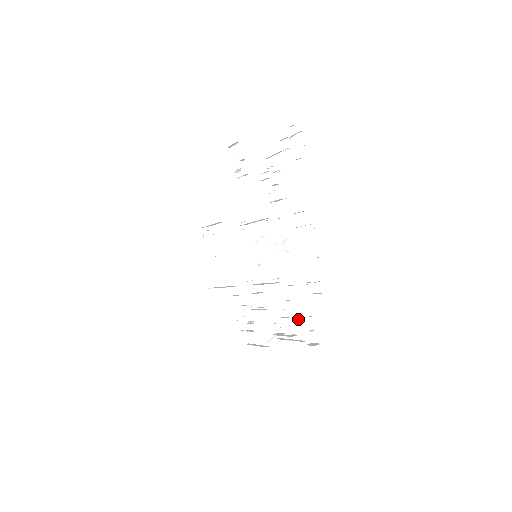
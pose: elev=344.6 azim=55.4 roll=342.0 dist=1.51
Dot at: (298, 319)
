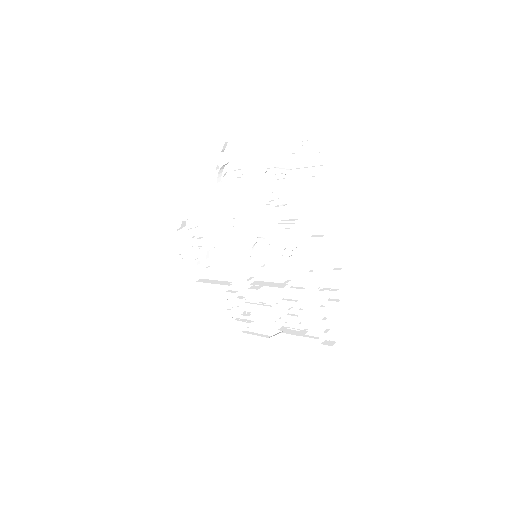
Dot at: (310, 319)
